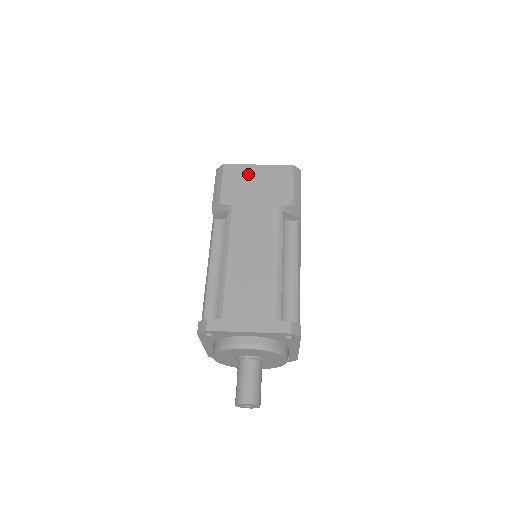
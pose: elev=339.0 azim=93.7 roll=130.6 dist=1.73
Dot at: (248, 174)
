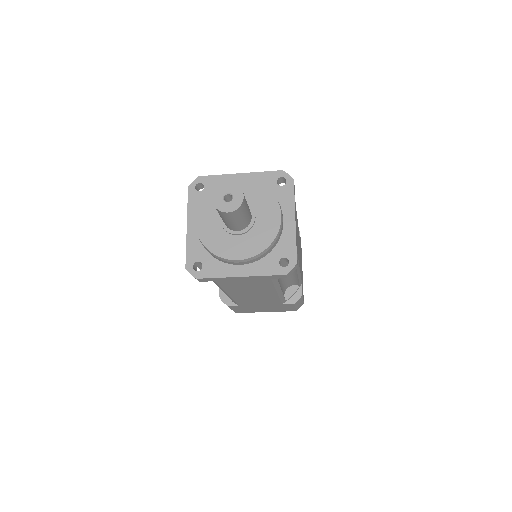
Dot at: occluded
